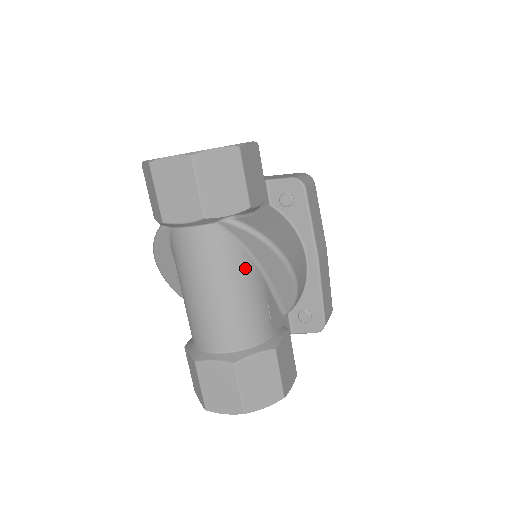
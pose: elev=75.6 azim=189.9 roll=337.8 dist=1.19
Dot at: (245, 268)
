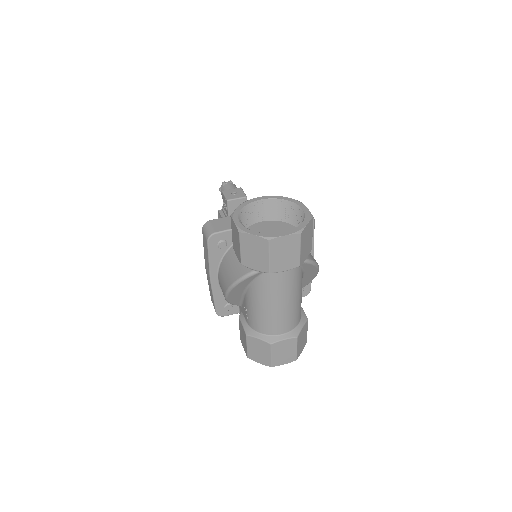
Dot at: occluded
